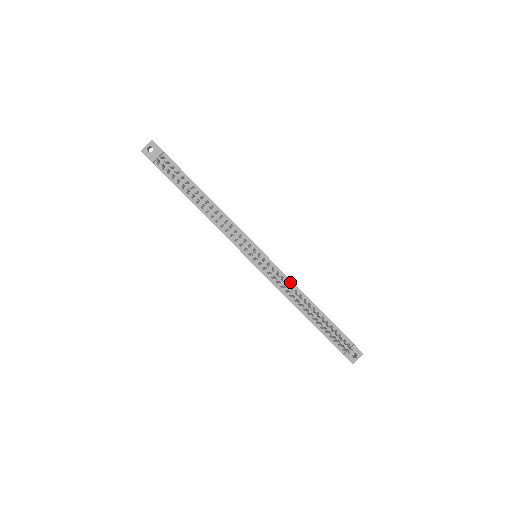
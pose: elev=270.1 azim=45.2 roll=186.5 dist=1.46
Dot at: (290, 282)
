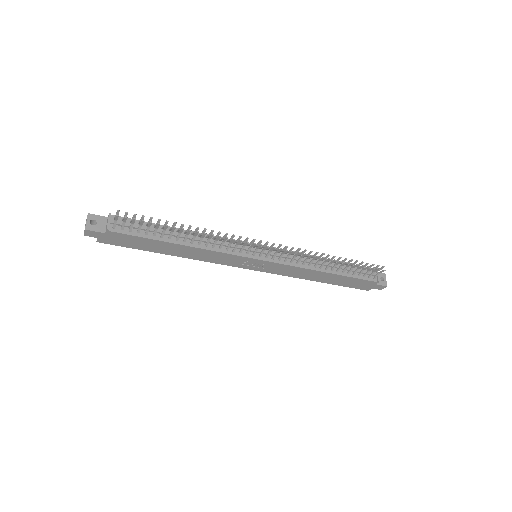
Dot at: occluded
